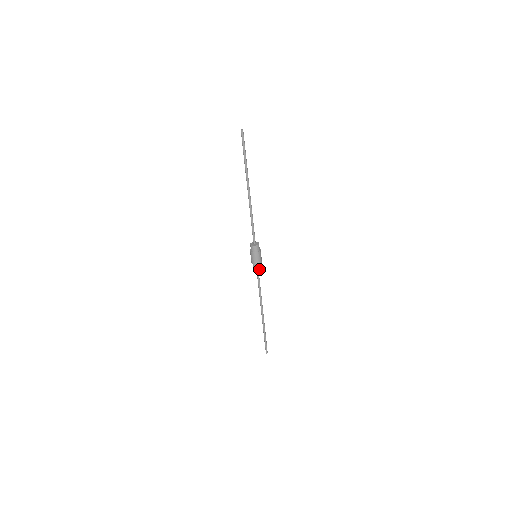
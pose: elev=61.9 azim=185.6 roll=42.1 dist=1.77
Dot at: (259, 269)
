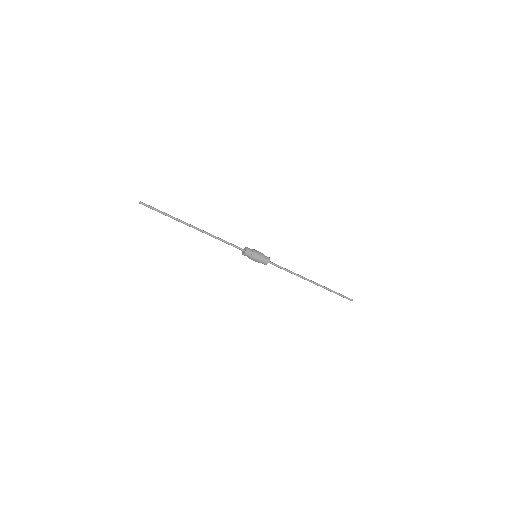
Dot at: occluded
